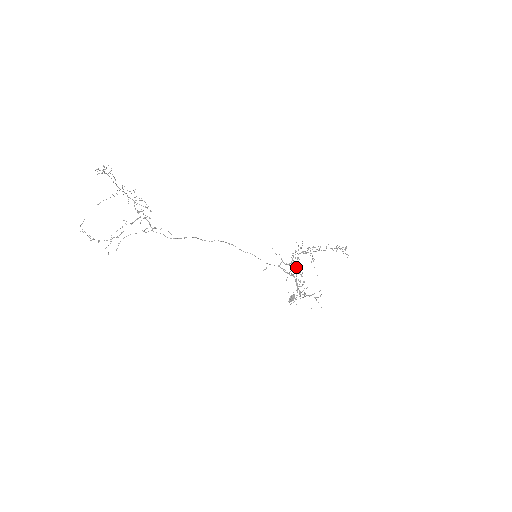
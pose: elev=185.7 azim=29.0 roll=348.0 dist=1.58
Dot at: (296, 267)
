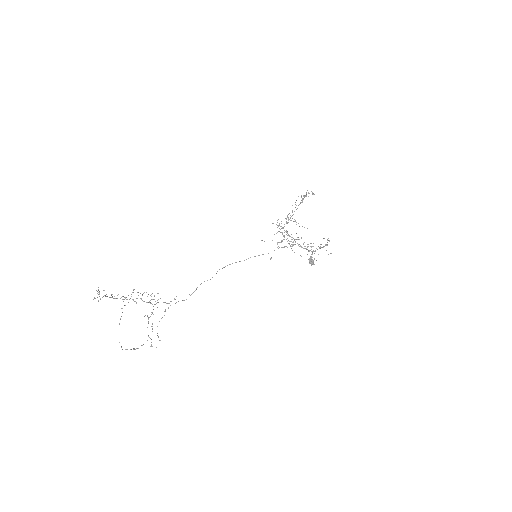
Dot at: occluded
